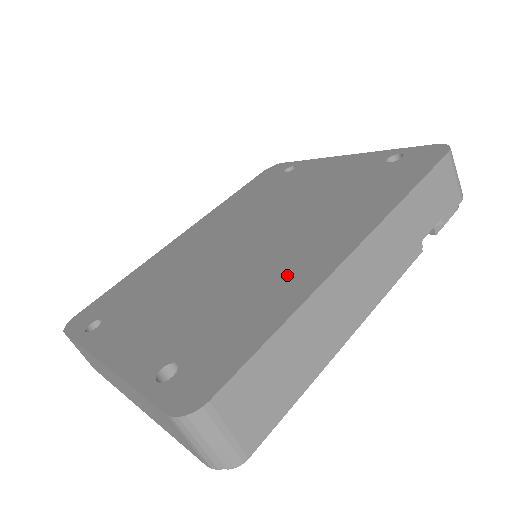
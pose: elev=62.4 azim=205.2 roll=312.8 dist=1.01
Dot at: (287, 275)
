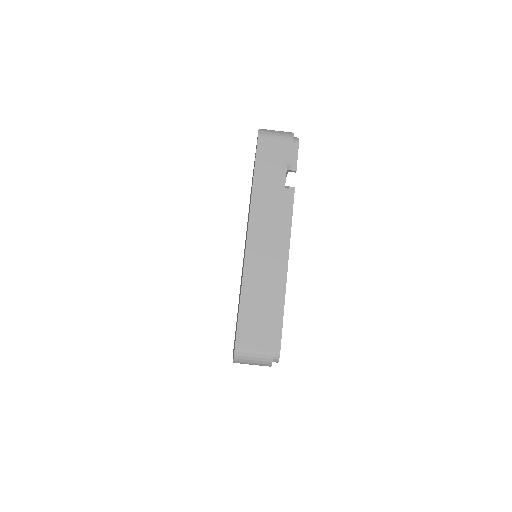
Dot at: occluded
